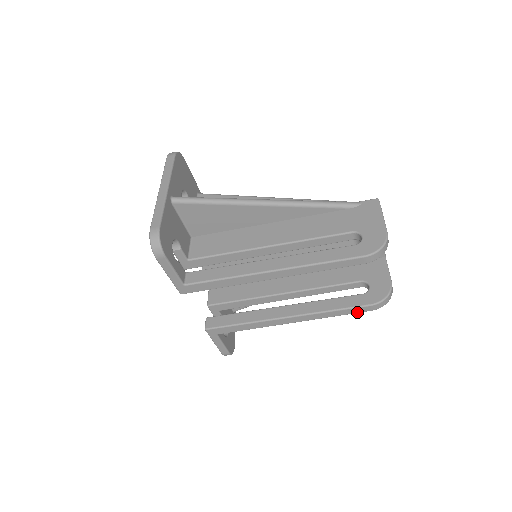
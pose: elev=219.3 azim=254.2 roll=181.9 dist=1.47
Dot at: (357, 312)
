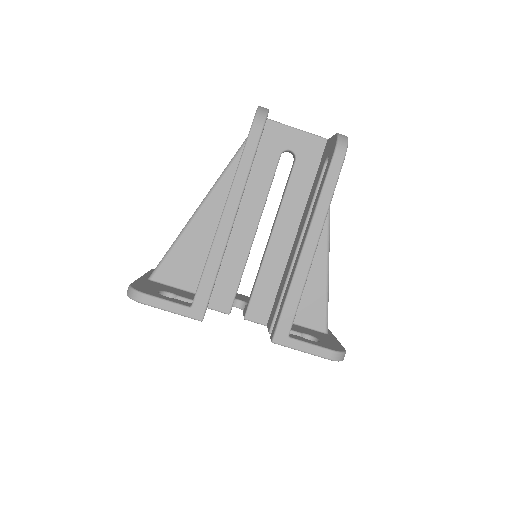
Dot at: (337, 175)
